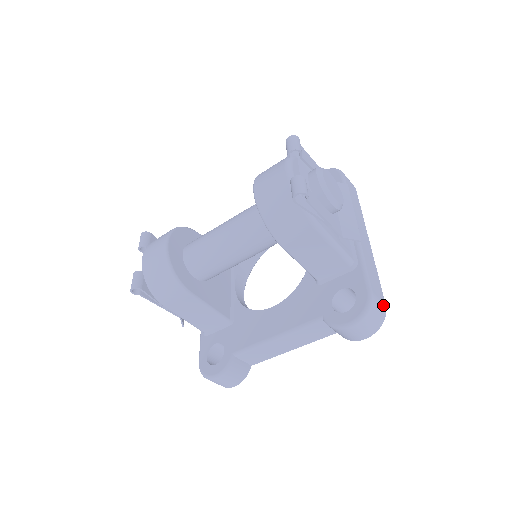
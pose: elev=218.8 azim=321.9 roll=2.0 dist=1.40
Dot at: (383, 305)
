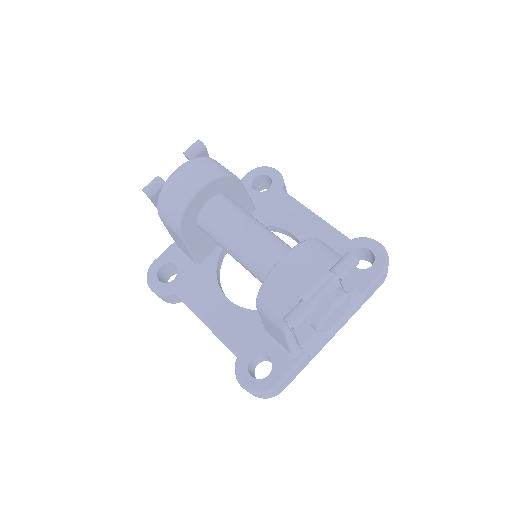
Dot at: (279, 392)
